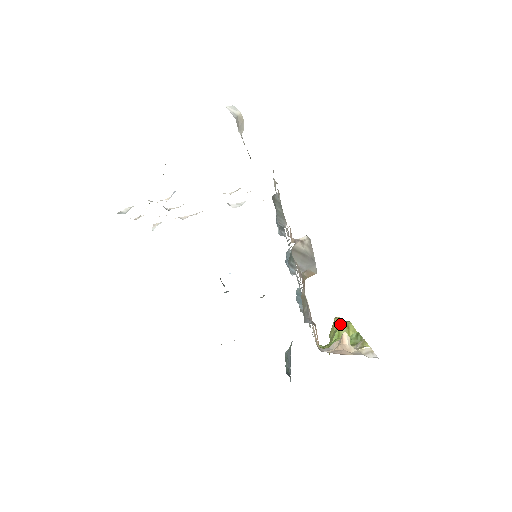
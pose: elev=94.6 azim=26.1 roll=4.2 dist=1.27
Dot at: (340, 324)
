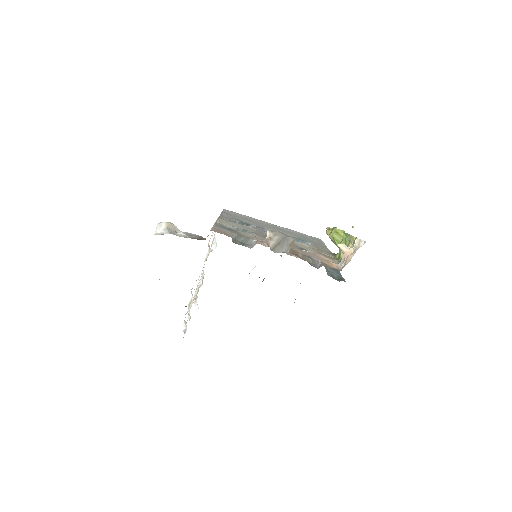
Dot at: (332, 235)
